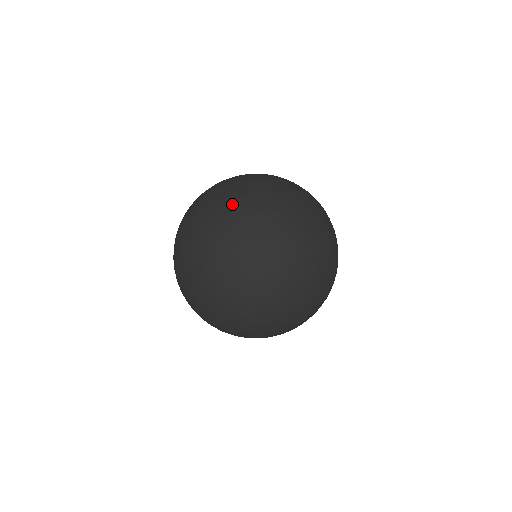
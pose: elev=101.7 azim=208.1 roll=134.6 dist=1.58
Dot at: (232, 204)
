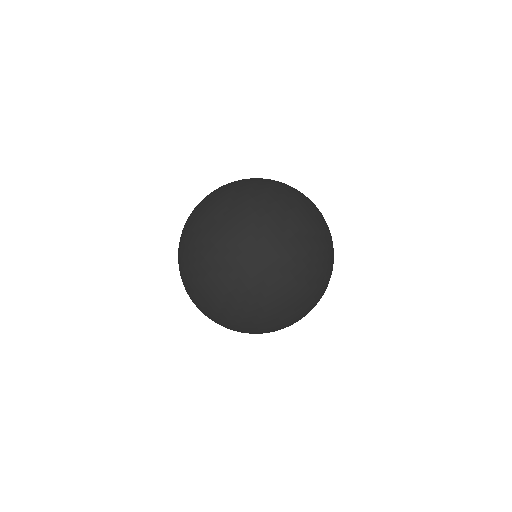
Dot at: (210, 221)
